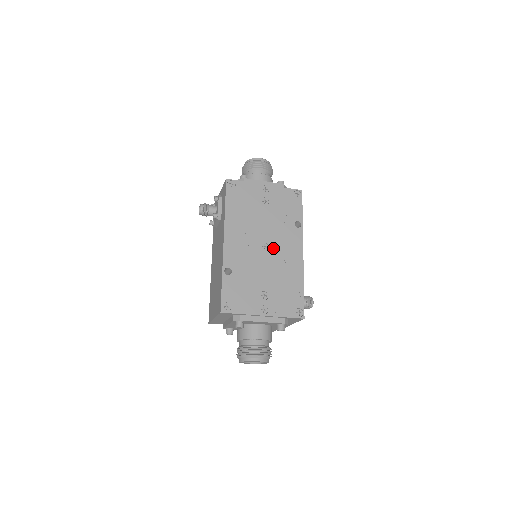
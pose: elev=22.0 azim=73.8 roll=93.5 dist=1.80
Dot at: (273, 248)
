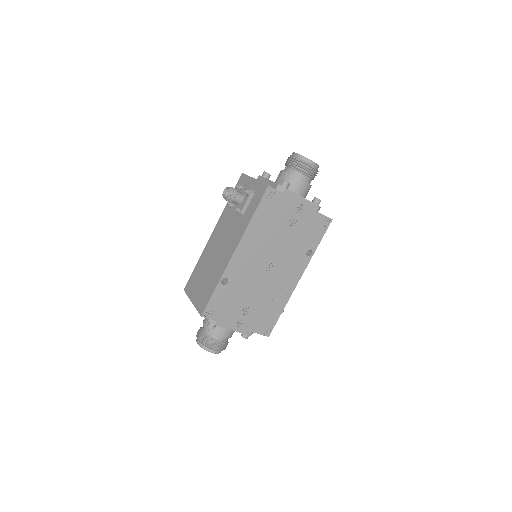
Dot at: (276, 270)
